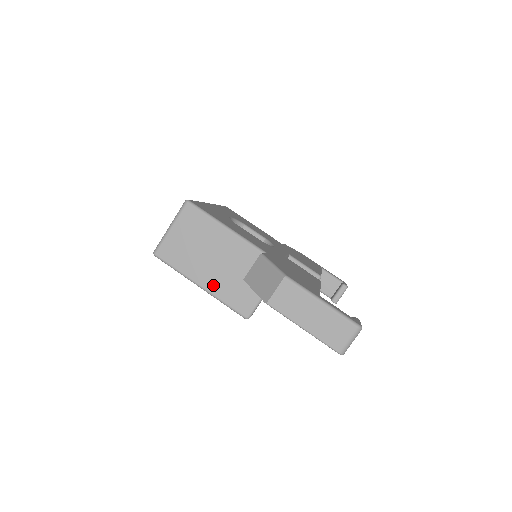
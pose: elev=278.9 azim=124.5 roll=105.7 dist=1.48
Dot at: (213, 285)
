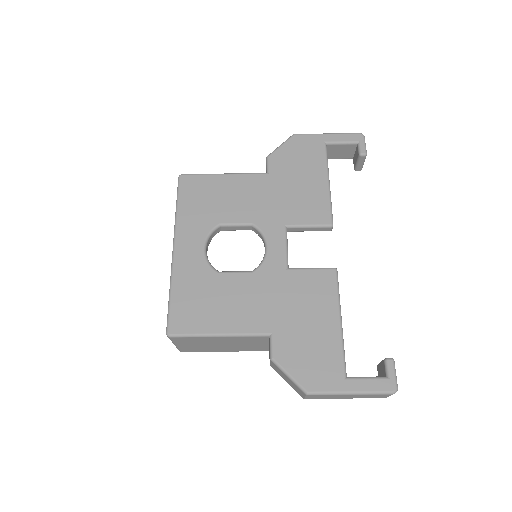
Dot at: (245, 350)
